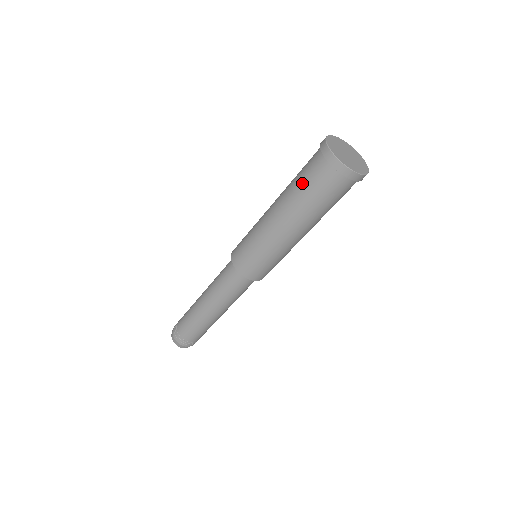
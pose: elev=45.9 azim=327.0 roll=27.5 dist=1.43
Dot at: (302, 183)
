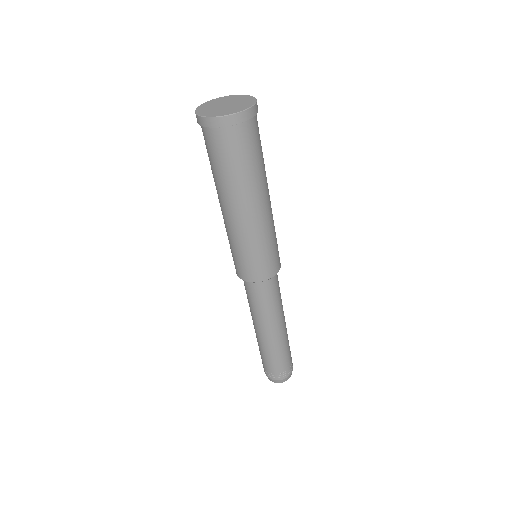
Dot at: (218, 166)
